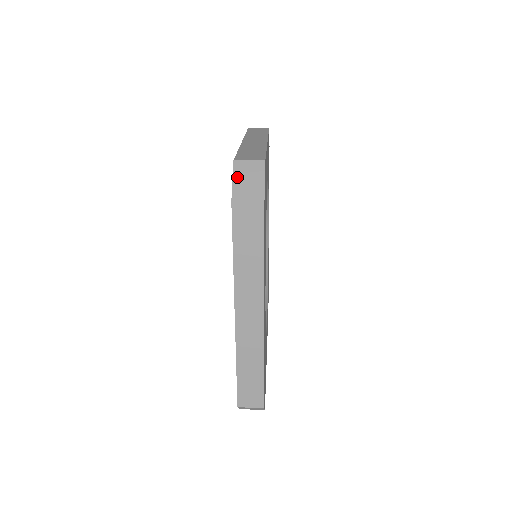
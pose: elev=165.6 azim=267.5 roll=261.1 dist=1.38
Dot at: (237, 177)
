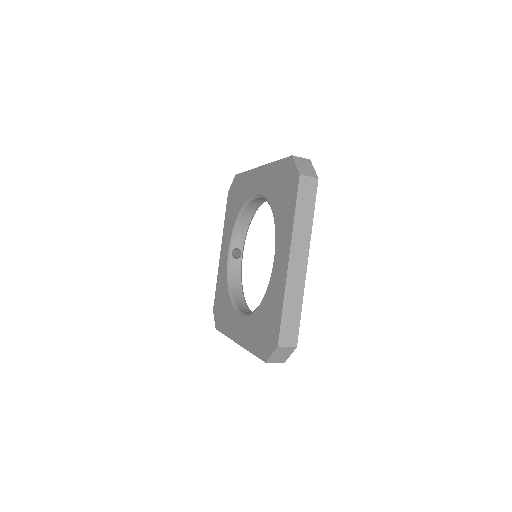
Dot at: (298, 163)
